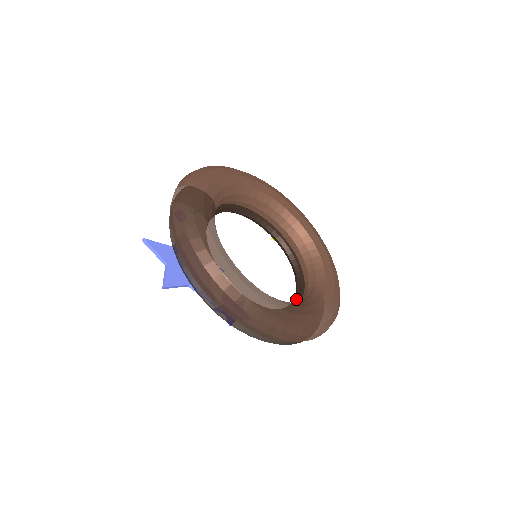
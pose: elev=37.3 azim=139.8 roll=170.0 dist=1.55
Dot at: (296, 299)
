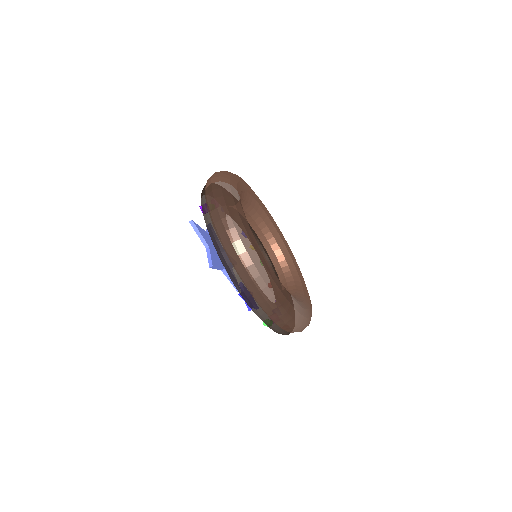
Dot at: occluded
